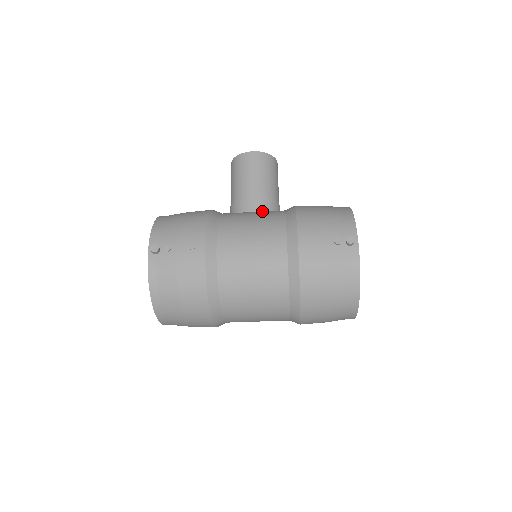
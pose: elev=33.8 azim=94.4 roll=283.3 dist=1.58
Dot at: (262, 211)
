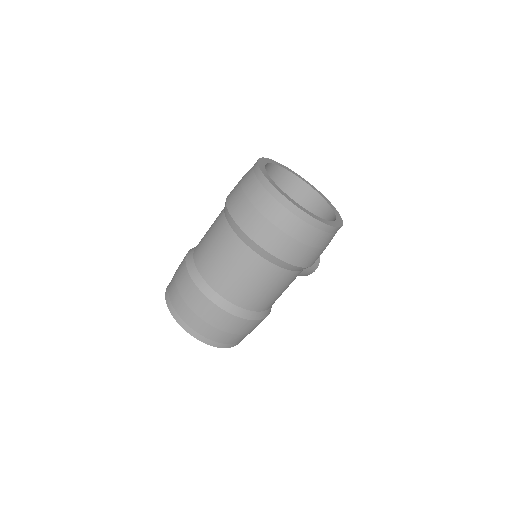
Dot at: occluded
